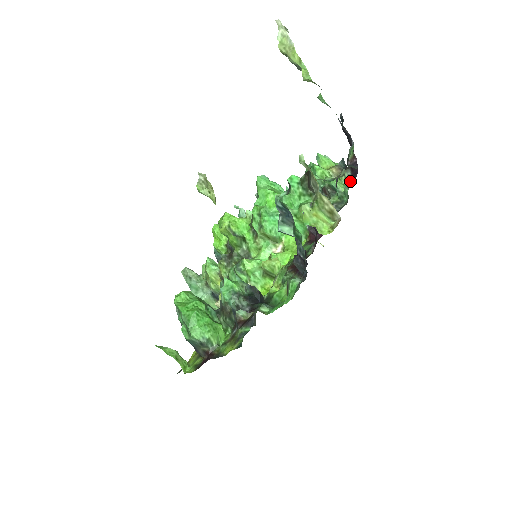
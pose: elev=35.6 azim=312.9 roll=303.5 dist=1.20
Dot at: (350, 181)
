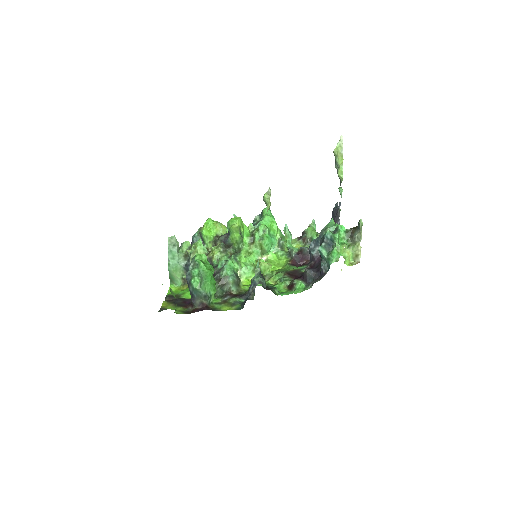
Dot at: occluded
